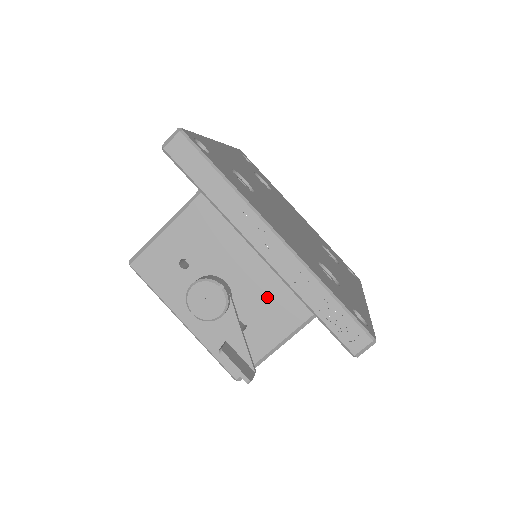
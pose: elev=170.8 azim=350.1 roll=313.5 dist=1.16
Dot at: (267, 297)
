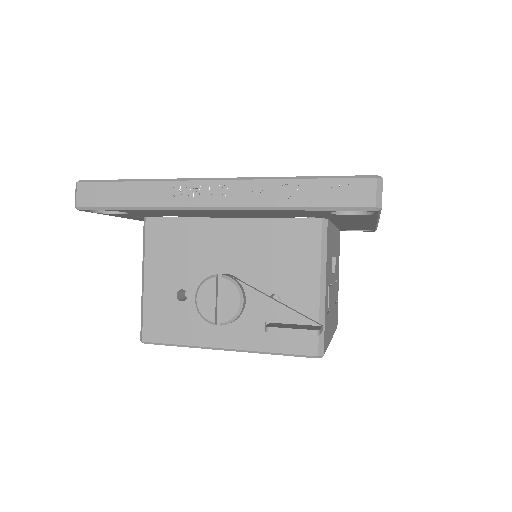
Dot at: (270, 253)
